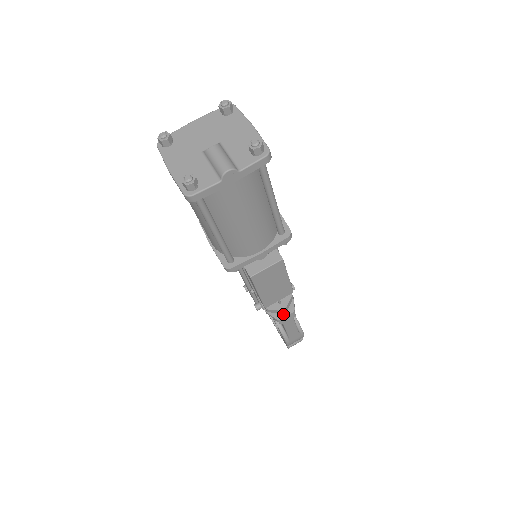
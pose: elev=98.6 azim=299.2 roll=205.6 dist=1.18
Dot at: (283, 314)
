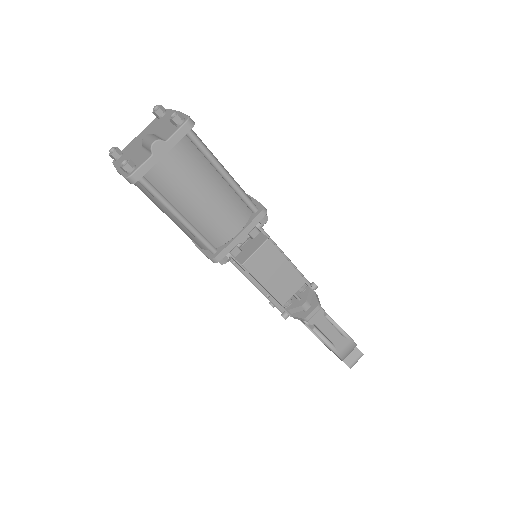
Dot at: (308, 311)
